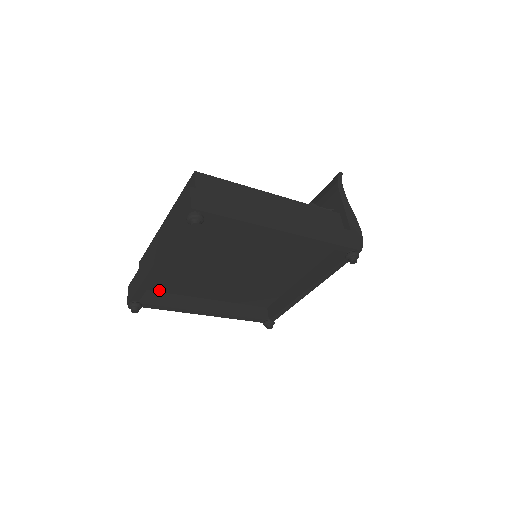
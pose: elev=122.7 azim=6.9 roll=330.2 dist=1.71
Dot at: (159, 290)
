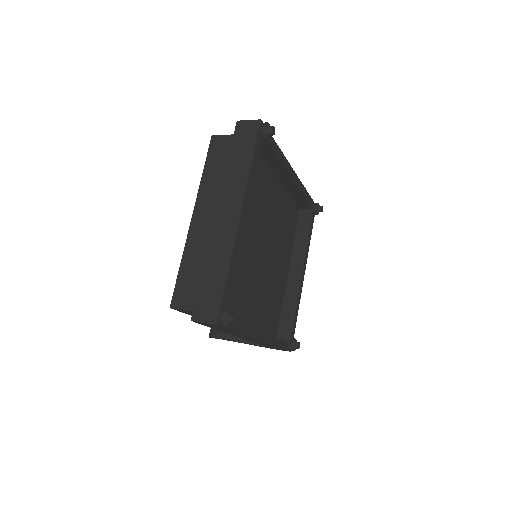
Dot at: occluded
